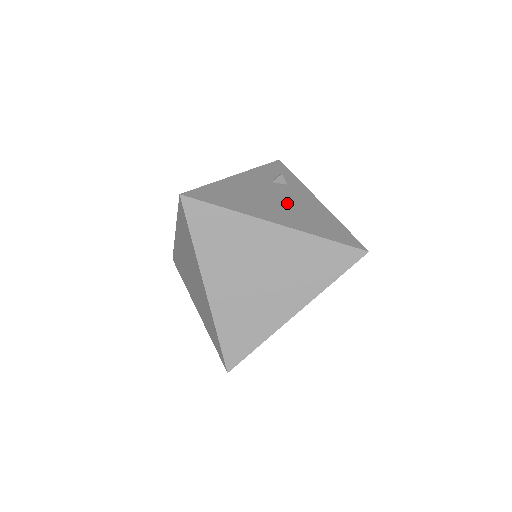
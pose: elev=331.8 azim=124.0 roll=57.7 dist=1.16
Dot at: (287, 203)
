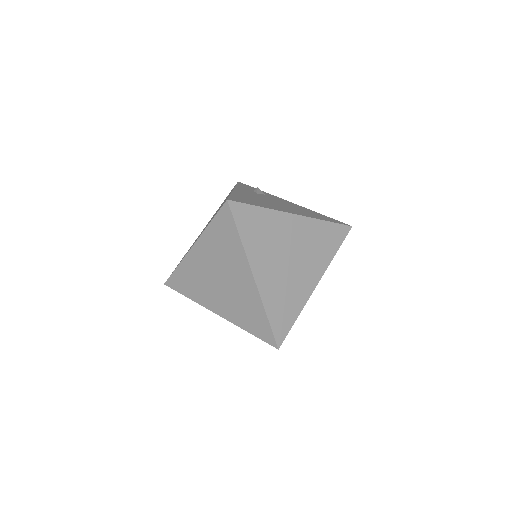
Dot at: (282, 204)
